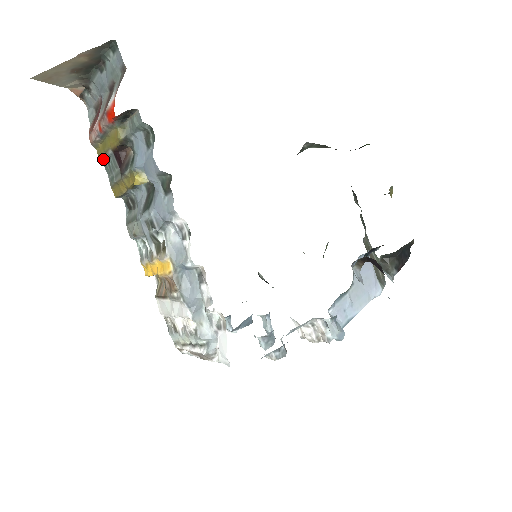
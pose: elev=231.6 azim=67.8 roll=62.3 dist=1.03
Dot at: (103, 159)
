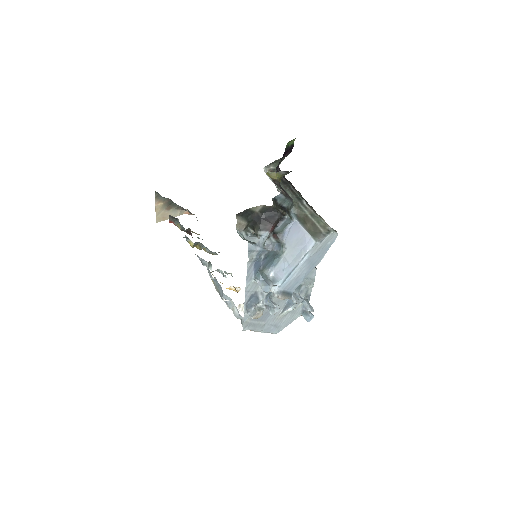
Dot at: occluded
